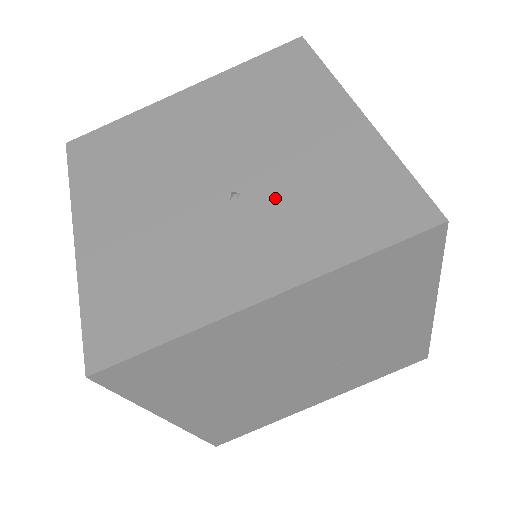
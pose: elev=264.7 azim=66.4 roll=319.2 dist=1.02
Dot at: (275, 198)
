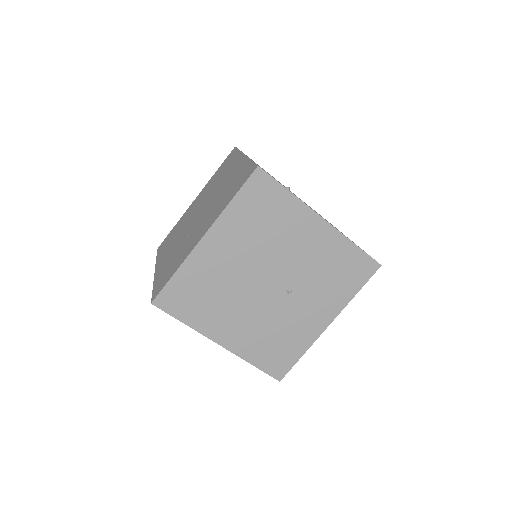
Dot at: (309, 284)
